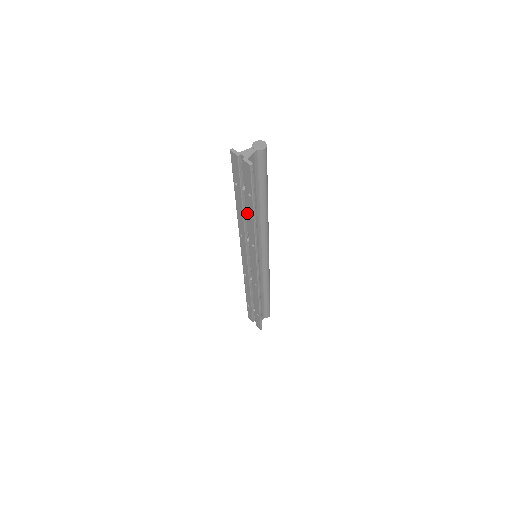
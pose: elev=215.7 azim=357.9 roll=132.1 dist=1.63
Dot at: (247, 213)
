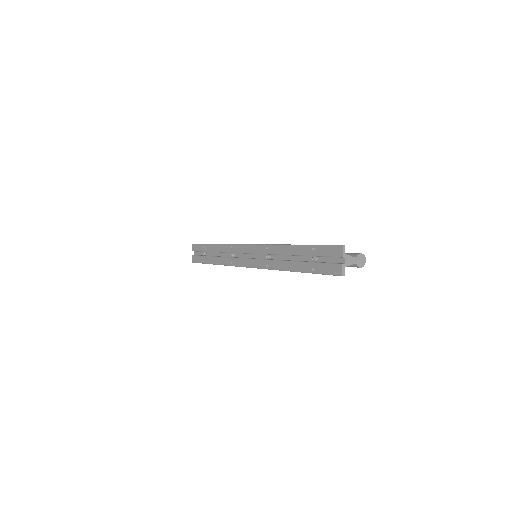
Dot at: (294, 262)
